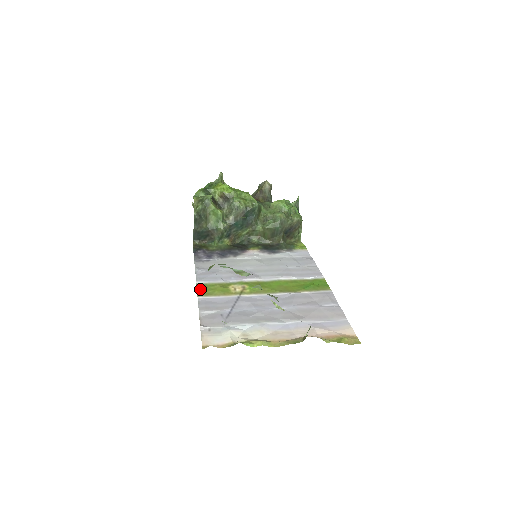
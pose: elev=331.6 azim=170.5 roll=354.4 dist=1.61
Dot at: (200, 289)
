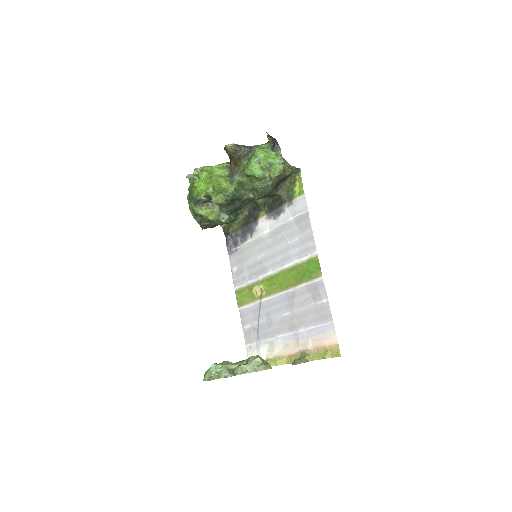
Dot at: (238, 298)
